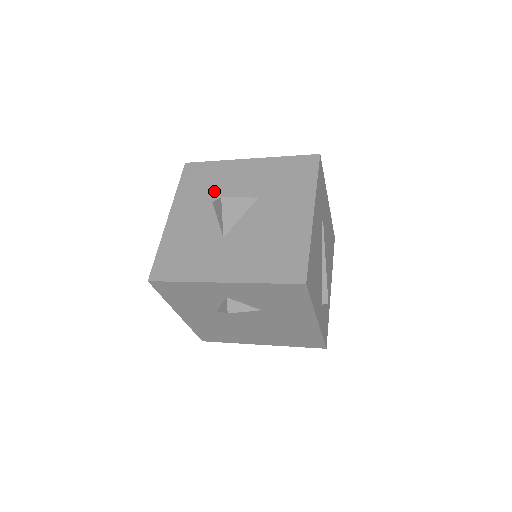
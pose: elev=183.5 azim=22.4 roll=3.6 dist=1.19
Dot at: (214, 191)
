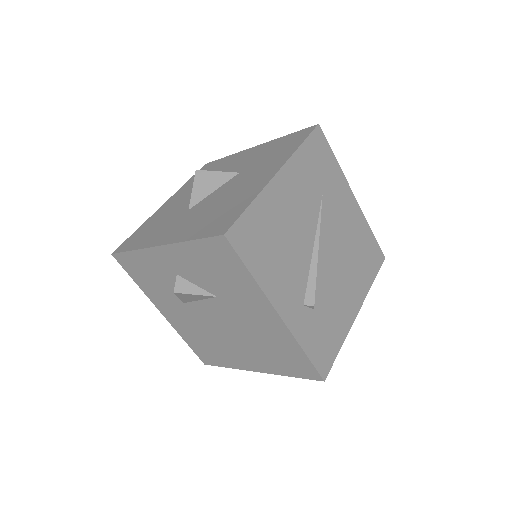
Dot at: occluded
